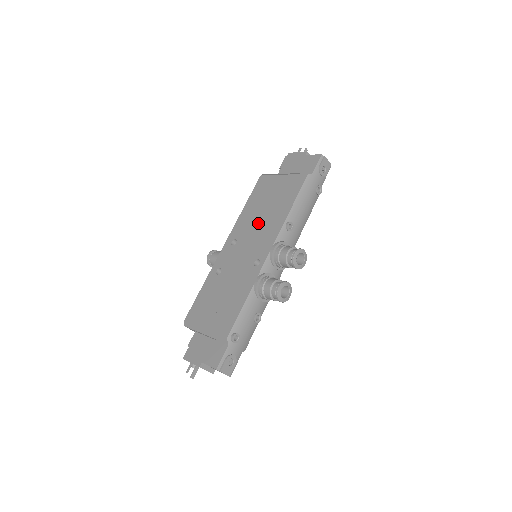
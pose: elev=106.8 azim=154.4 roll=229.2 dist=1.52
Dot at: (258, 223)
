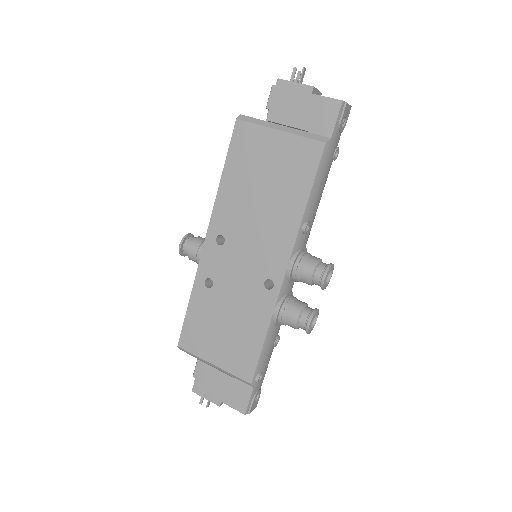
Dot at: (255, 216)
